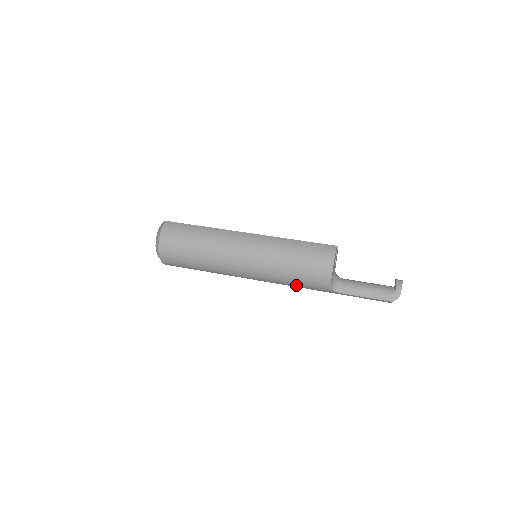
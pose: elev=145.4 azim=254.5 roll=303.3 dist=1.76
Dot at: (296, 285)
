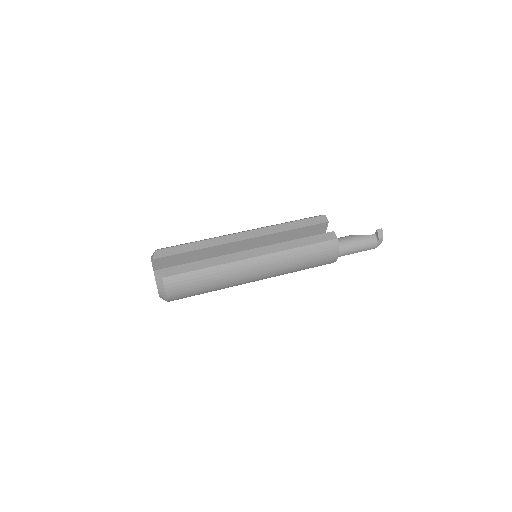
Dot at: occluded
